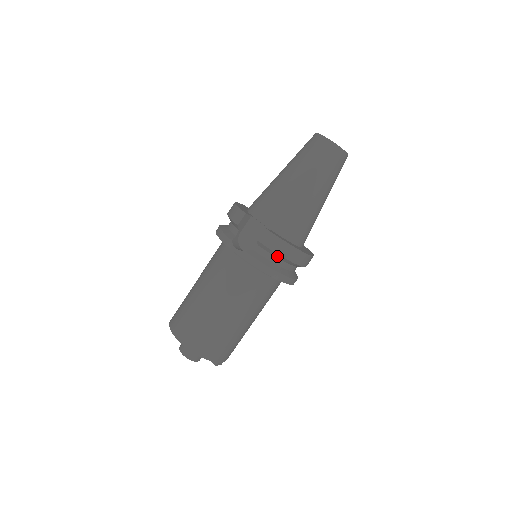
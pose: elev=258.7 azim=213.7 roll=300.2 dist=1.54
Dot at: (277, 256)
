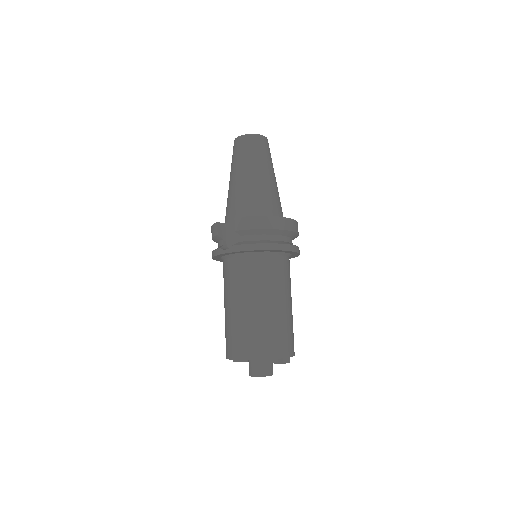
Dot at: (259, 233)
